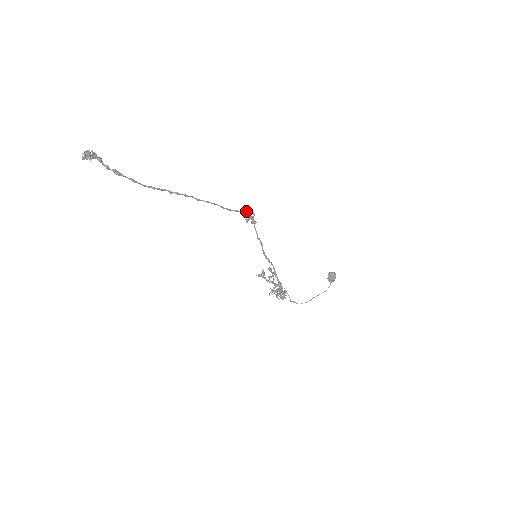
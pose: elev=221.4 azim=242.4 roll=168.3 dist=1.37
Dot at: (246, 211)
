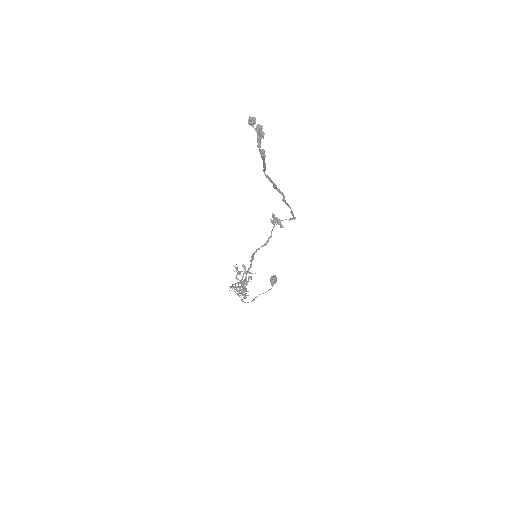
Dot at: occluded
